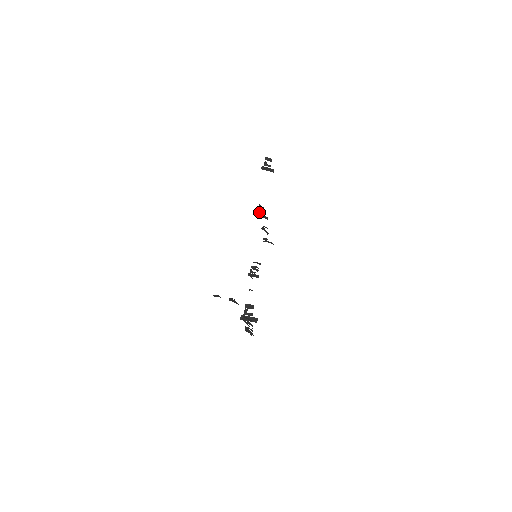
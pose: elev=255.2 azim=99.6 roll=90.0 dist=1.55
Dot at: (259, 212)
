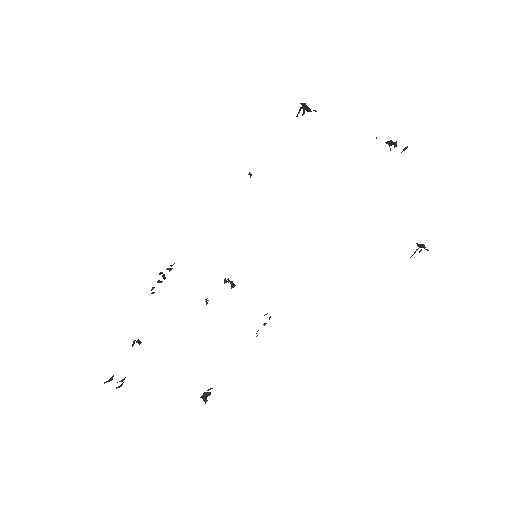
Dot at: (395, 143)
